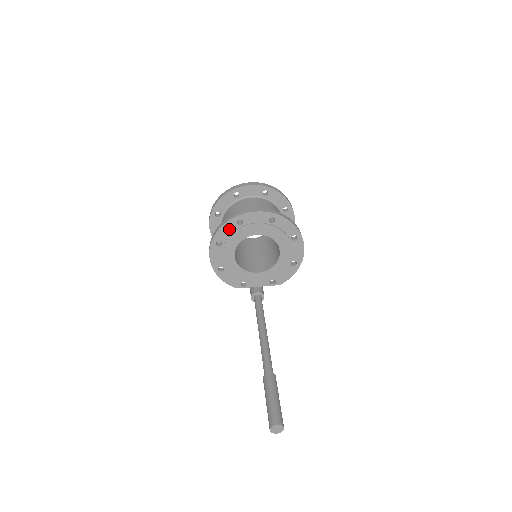
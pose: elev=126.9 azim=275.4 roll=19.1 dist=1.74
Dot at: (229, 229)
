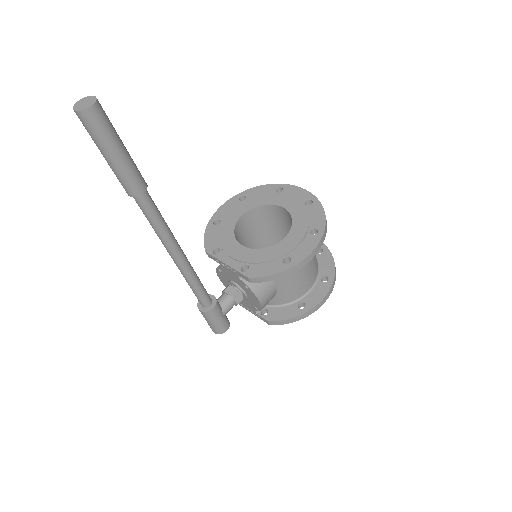
Dot at: (264, 191)
